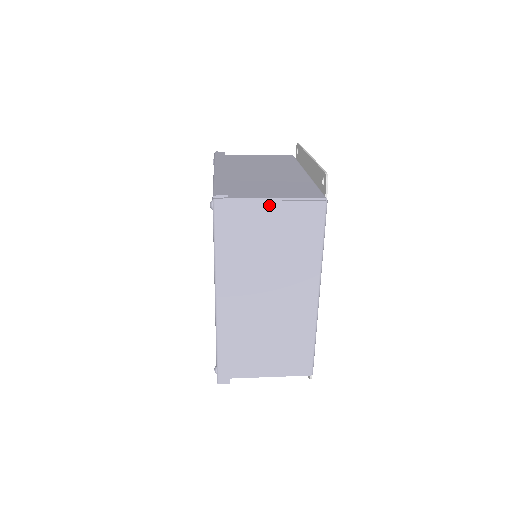
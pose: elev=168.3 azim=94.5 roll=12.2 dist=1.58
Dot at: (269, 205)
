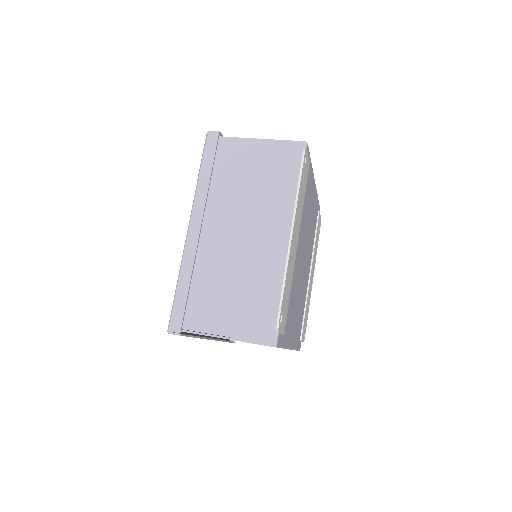
Dot at: occluded
